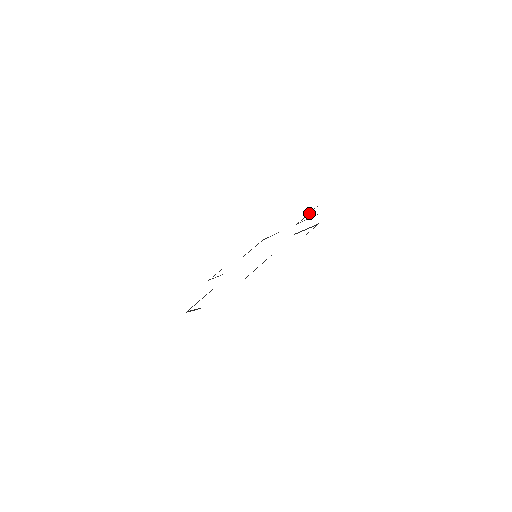
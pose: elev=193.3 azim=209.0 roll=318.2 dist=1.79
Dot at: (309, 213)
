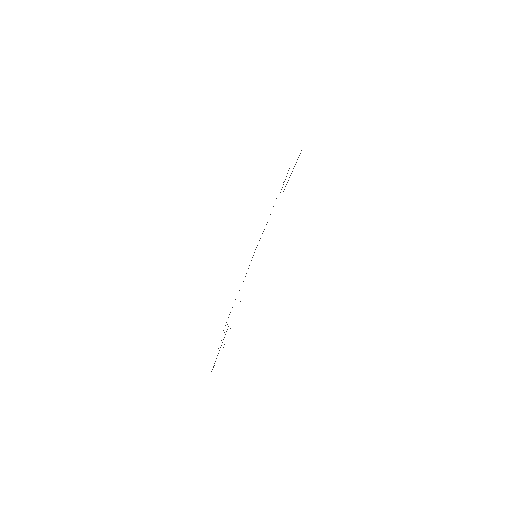
Dot at: occluded
